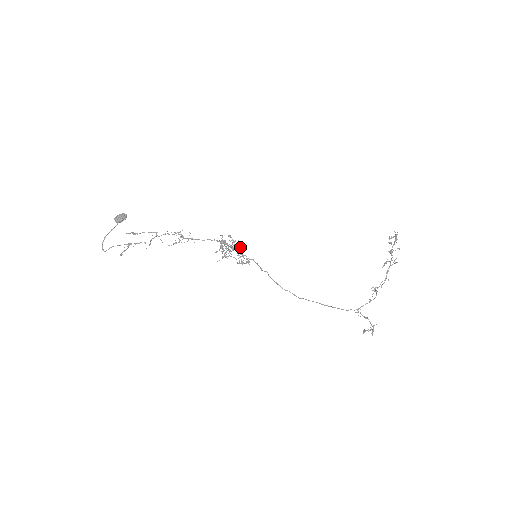
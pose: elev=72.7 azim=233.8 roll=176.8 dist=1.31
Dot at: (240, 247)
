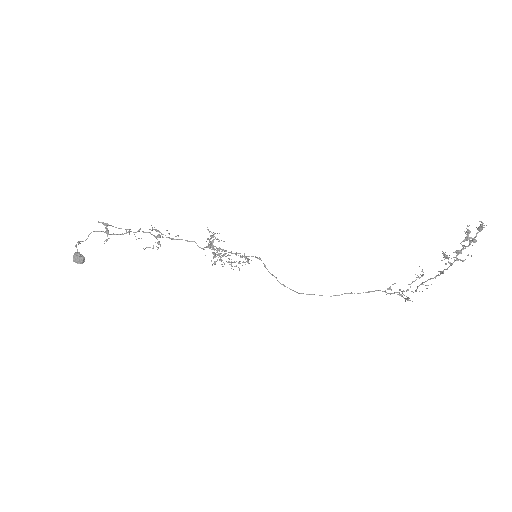
Dot at: occluded
